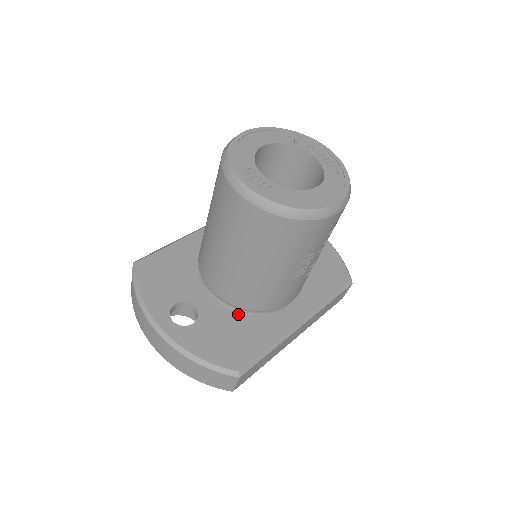
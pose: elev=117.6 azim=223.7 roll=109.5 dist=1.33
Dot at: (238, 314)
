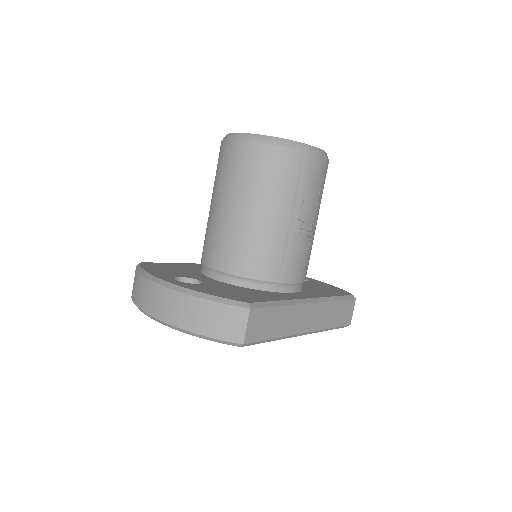
Dot at: (243, 288)
